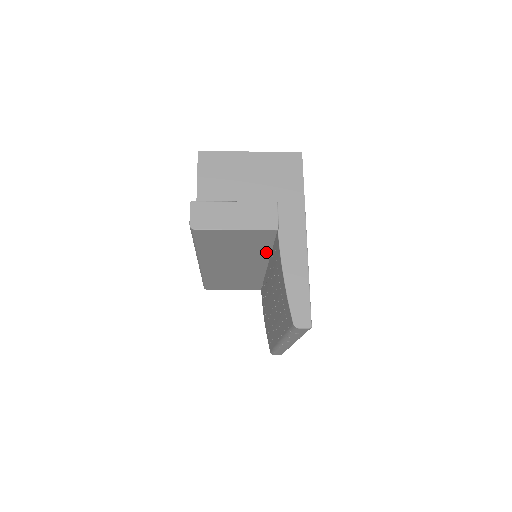
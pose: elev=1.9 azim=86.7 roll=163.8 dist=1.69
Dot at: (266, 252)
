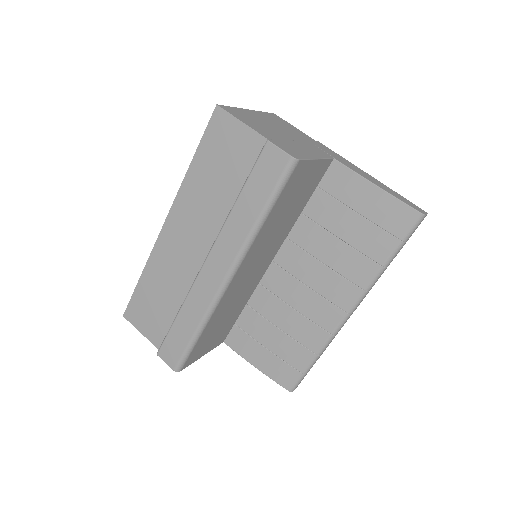
Dot at: (295, 219)
